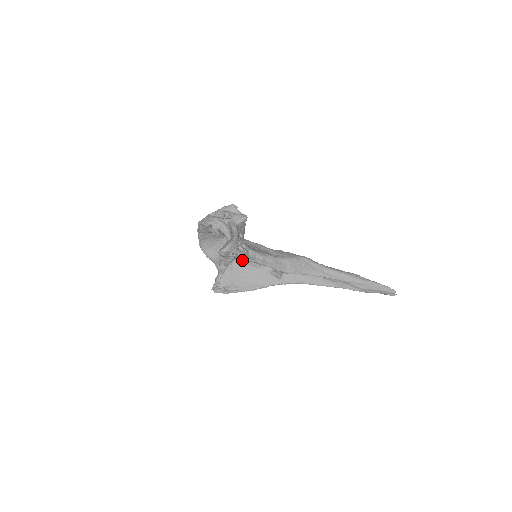
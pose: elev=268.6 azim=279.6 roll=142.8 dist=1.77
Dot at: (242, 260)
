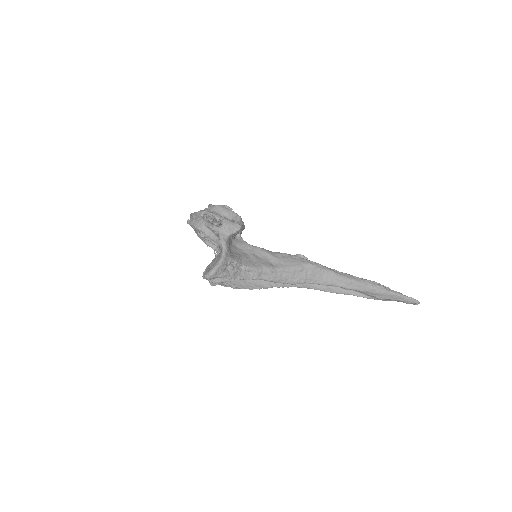
Dot at: occluded
